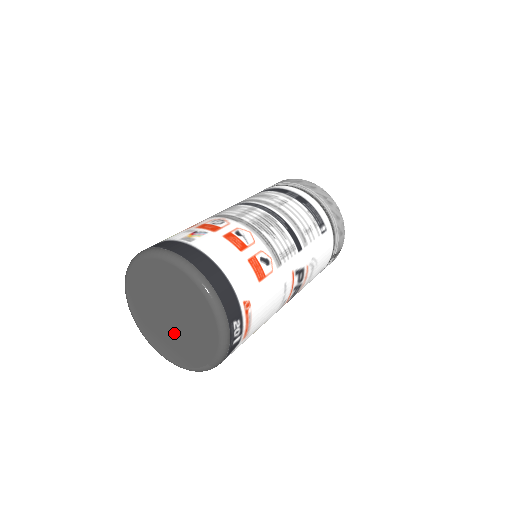
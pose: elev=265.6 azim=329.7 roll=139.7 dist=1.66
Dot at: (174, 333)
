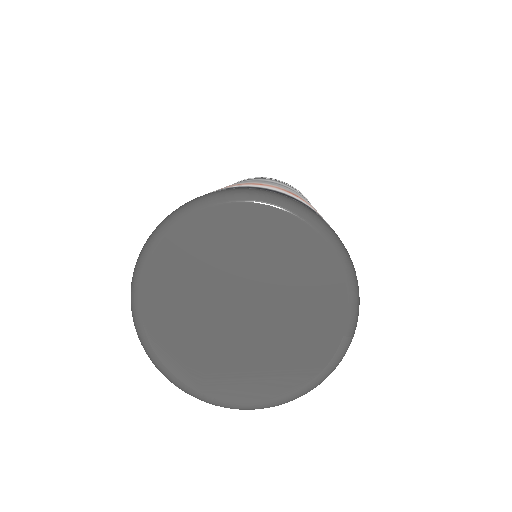
Dot at: (263, 335)
